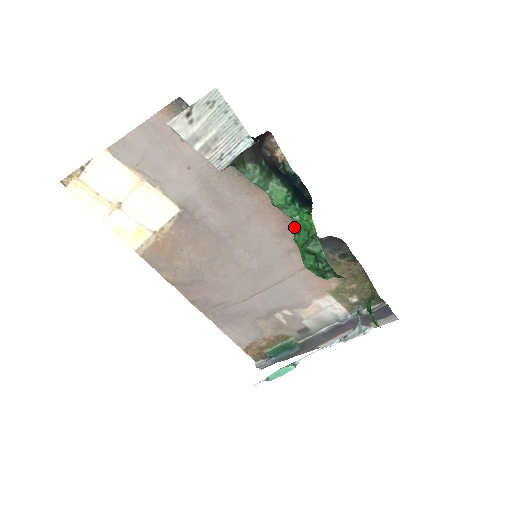
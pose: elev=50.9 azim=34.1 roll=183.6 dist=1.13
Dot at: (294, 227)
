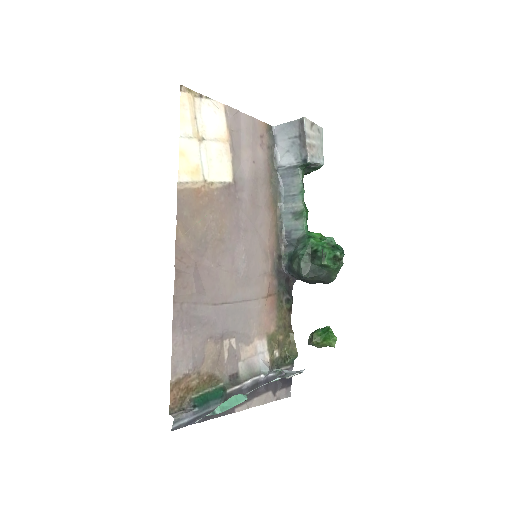
Dot at: (306, 235)
